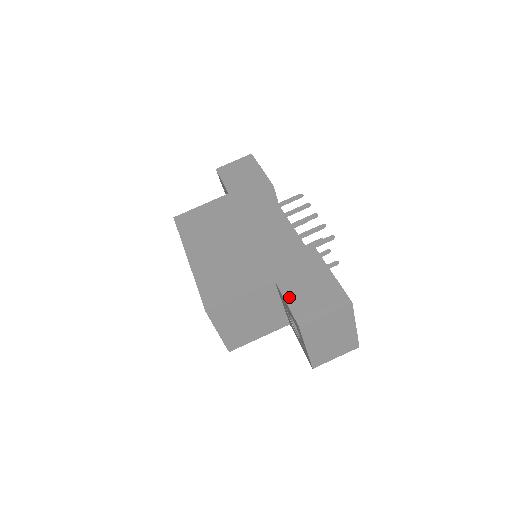
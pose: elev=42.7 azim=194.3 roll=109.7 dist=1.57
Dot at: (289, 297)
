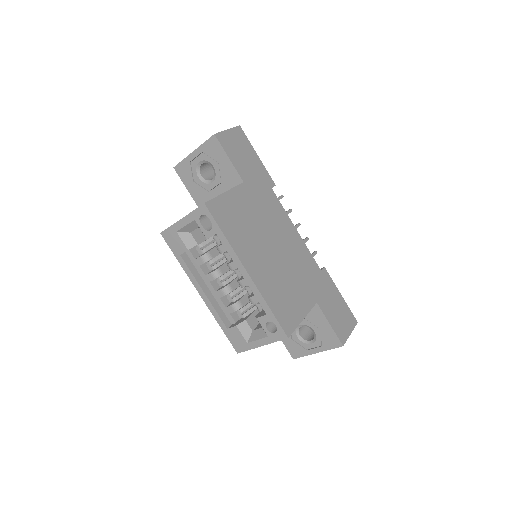
Dot at: (330, 319)
